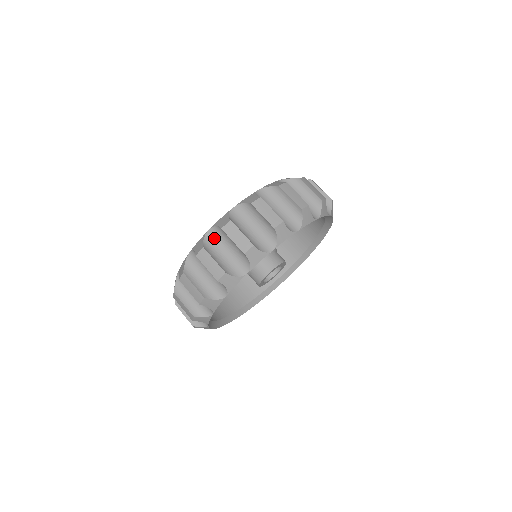
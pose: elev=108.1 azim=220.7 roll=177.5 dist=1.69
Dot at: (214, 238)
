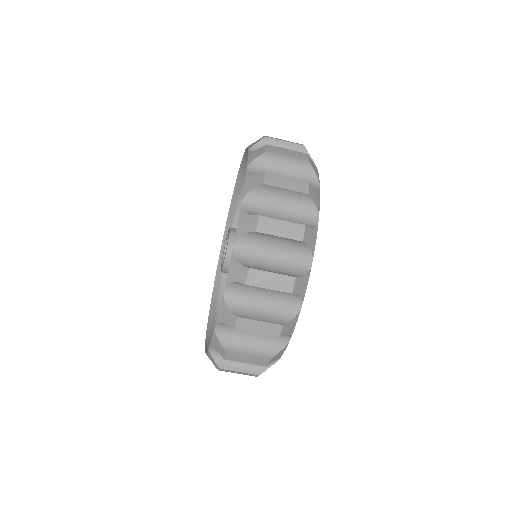
Dot at: occluded
